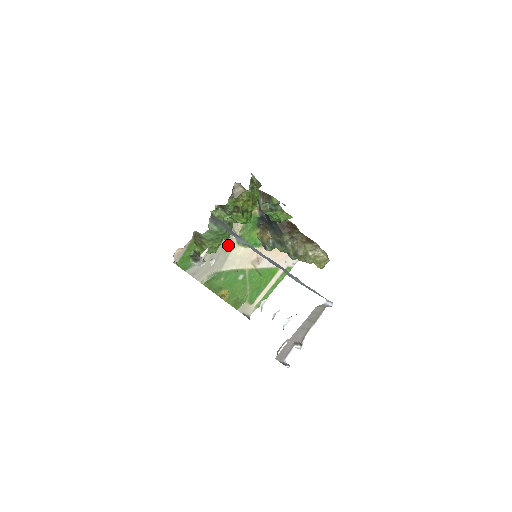
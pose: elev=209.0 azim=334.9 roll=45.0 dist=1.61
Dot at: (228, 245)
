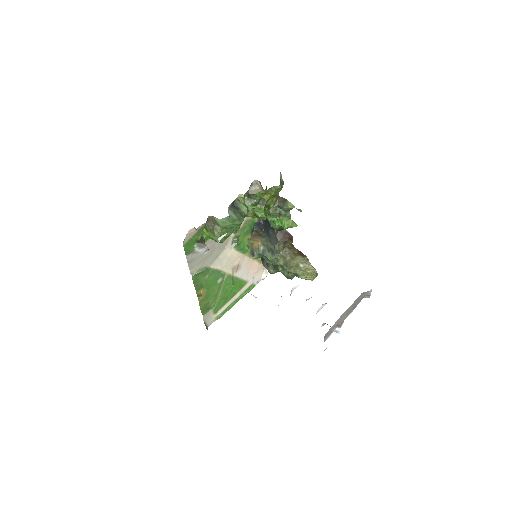
Dot at: (225, 242)
